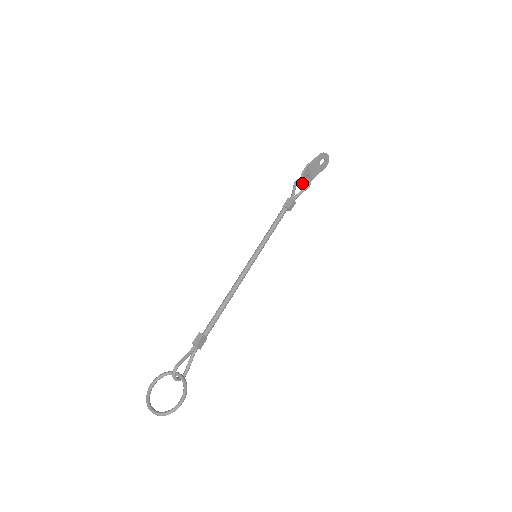
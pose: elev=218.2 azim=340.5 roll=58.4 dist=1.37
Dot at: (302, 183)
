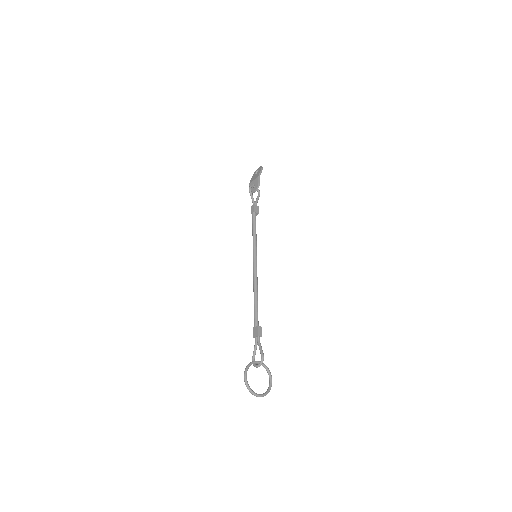
Dot at: occluded
